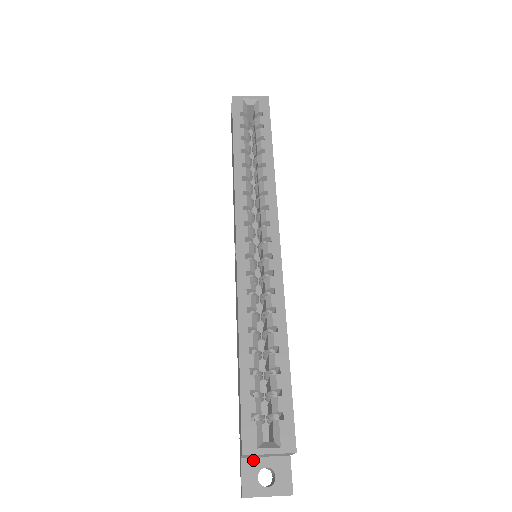
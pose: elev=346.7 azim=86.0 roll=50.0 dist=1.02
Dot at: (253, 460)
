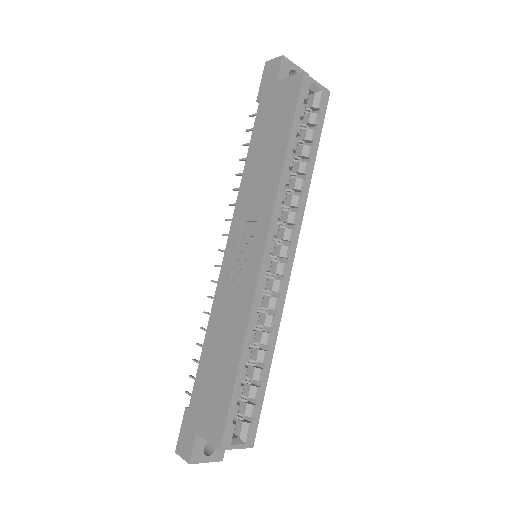
Dot at: occluded
